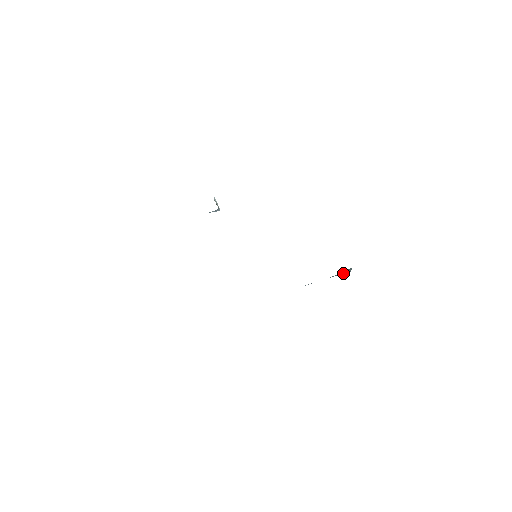
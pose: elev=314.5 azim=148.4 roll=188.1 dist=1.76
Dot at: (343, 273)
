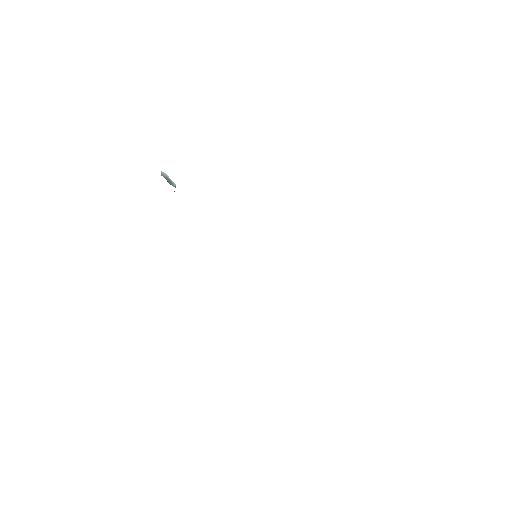
Dot at: occluded
